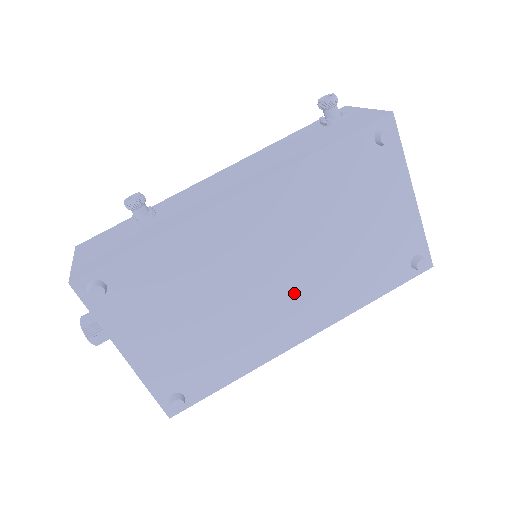
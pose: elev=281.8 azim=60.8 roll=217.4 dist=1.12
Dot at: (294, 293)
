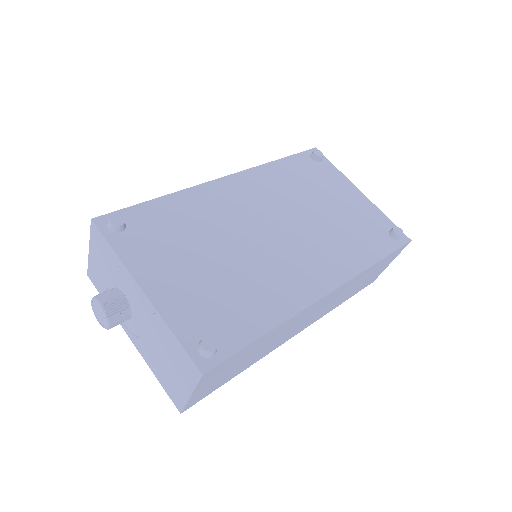
Dot at: (298, 249)
